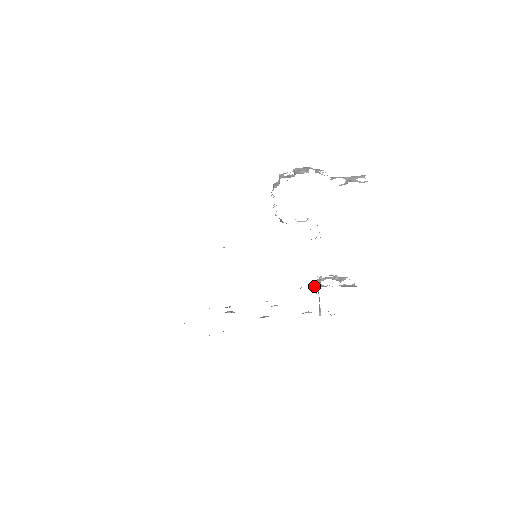
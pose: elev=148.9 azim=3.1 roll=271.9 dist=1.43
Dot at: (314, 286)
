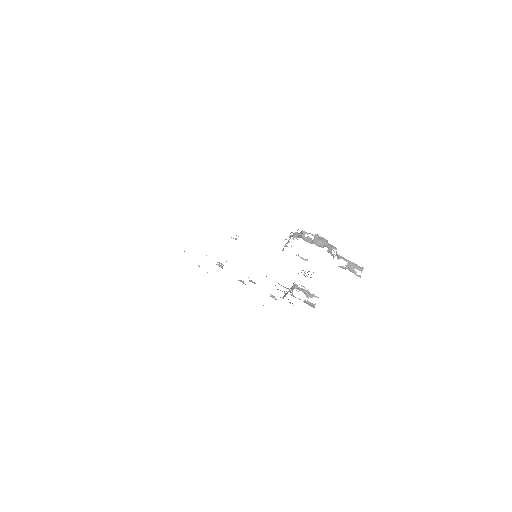
Dot at: occluded
